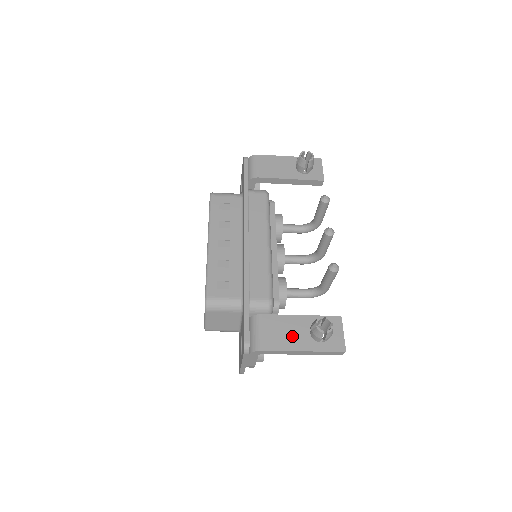
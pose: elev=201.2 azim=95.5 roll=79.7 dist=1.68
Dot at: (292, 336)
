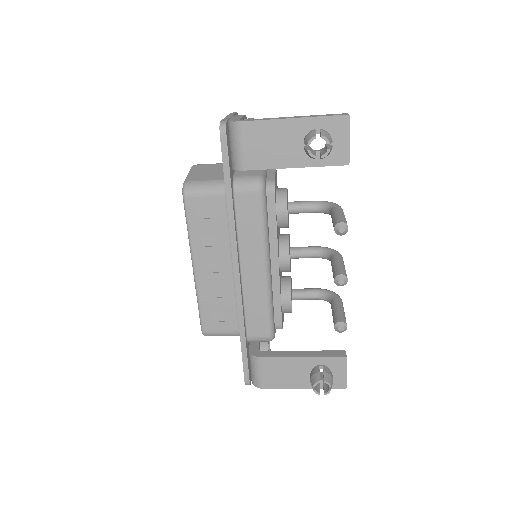
Dot at: (292, 376)
